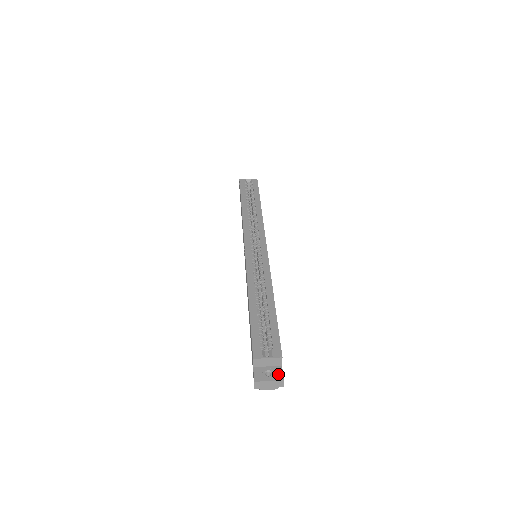
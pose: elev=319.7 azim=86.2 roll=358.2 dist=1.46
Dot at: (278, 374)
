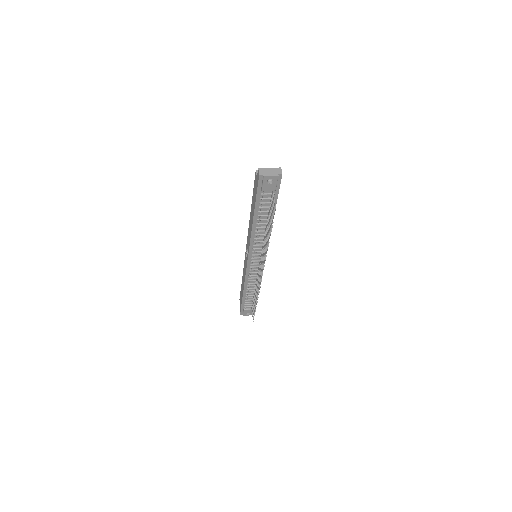
Dot at: occluded
